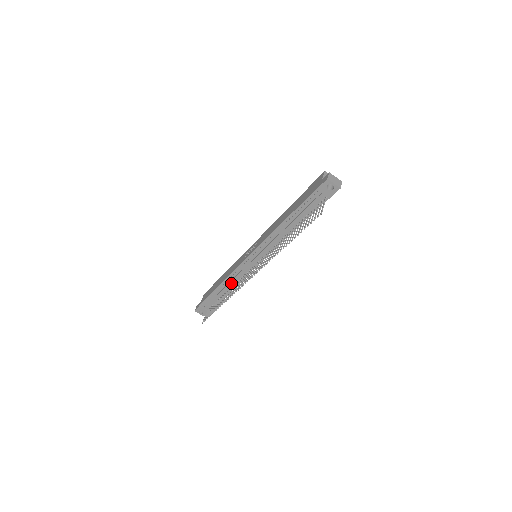
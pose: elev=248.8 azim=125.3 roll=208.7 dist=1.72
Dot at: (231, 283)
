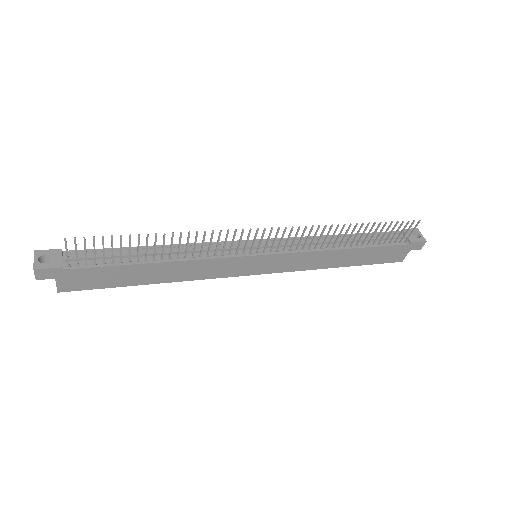
Dot at: occluded
